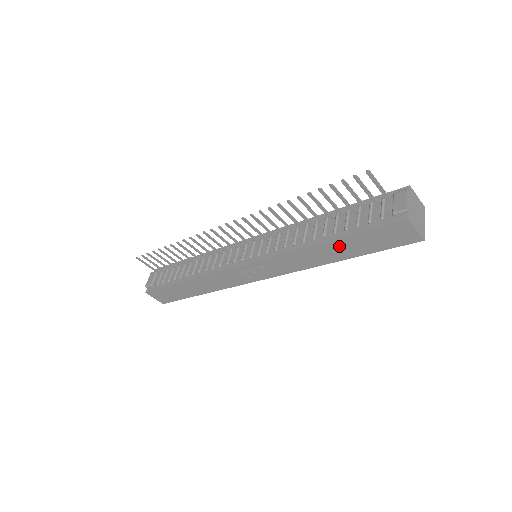
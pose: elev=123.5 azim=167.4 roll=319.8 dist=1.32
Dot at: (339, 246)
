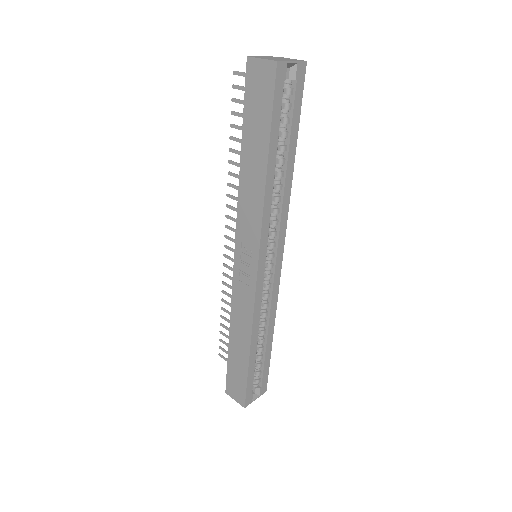
Dot at: (250, 149)
